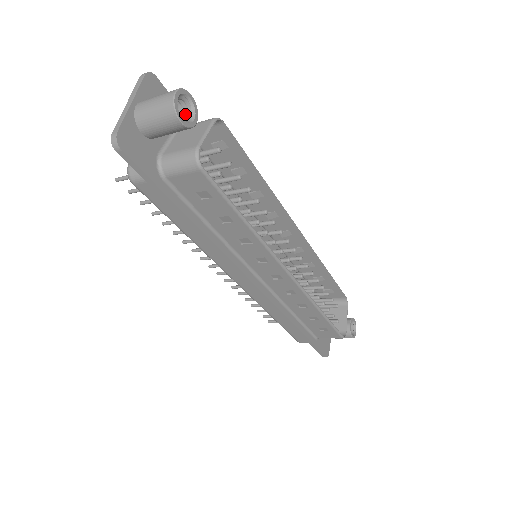
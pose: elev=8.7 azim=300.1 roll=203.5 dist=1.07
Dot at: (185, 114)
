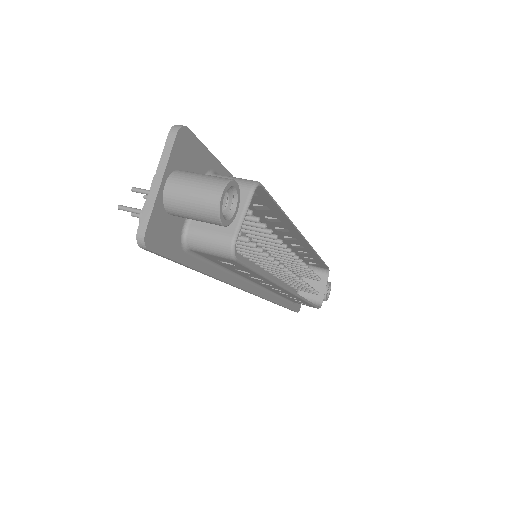
Dot at: (224, 198)
